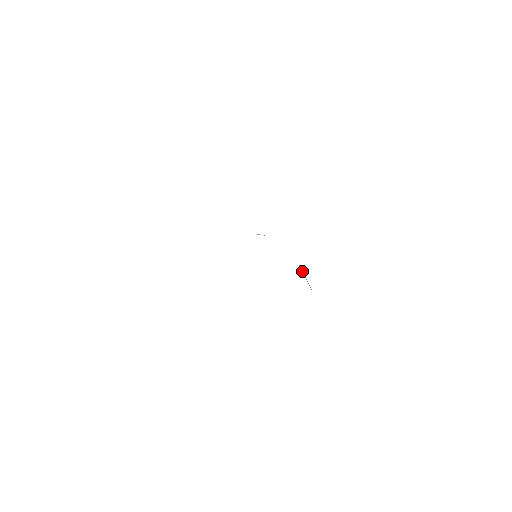
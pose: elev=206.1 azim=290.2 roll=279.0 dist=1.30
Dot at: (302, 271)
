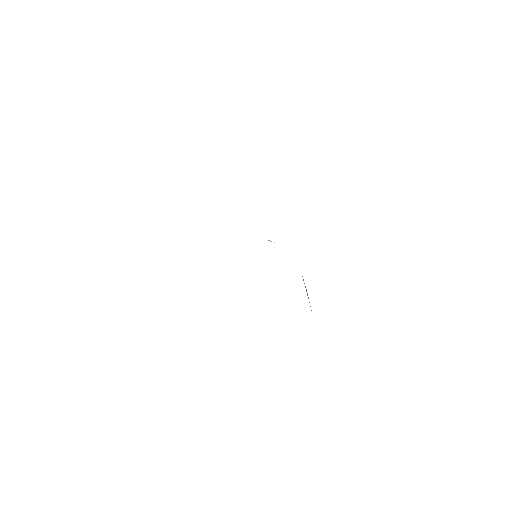
Dot at: (304, 283)
